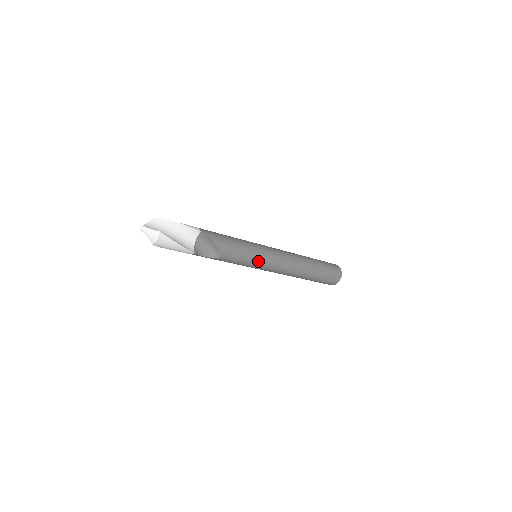
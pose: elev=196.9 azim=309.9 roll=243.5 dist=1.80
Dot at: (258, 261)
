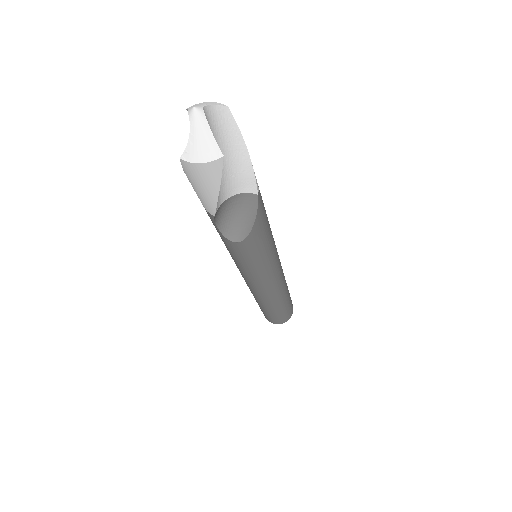
Dot at: (258, 273)
